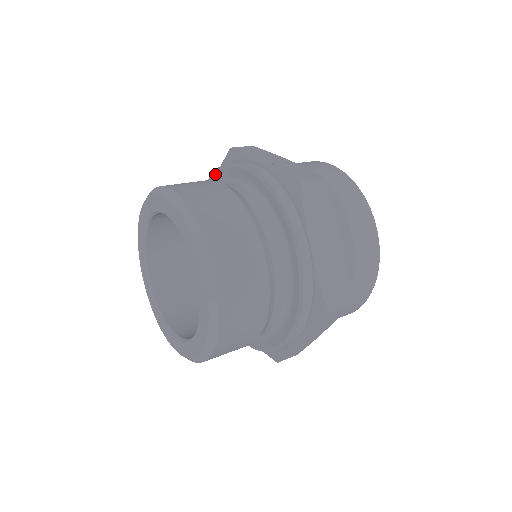
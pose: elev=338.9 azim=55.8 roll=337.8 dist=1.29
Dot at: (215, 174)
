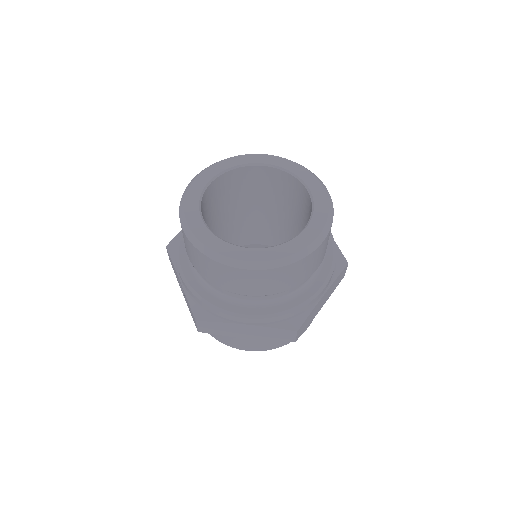
Dot at: occluded
